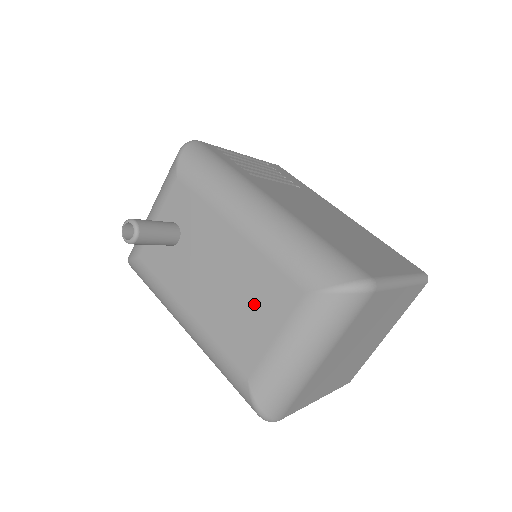
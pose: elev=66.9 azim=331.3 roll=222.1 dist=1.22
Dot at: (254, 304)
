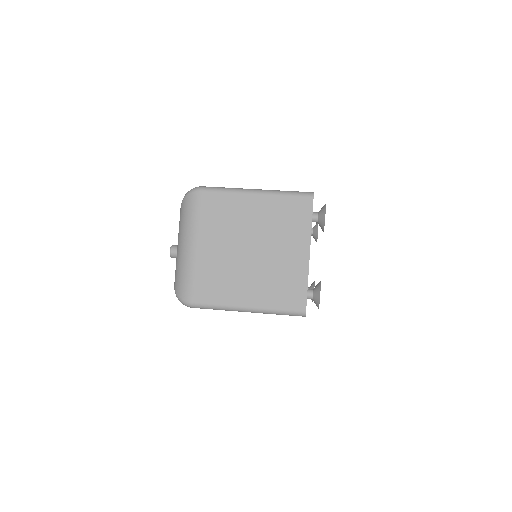
Dot at: occluded
